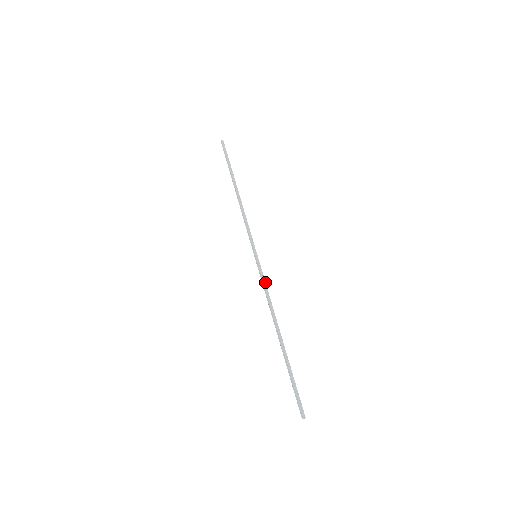
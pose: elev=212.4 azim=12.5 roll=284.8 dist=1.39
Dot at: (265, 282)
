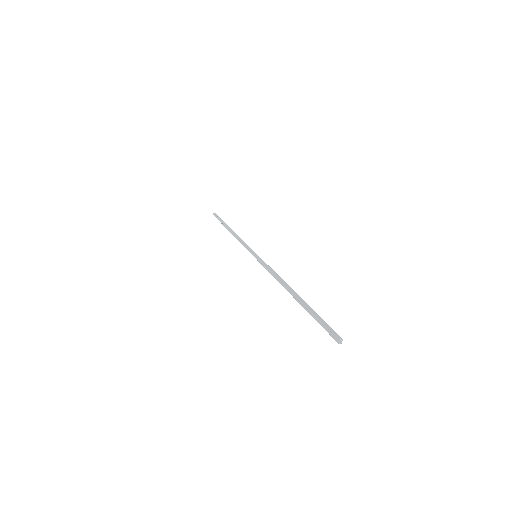
Dot at: (269, 266)
